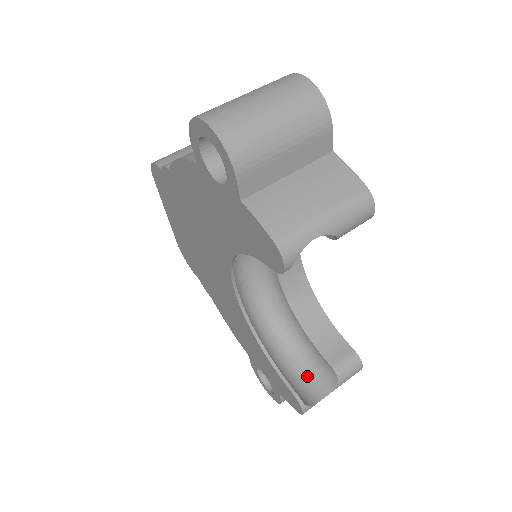
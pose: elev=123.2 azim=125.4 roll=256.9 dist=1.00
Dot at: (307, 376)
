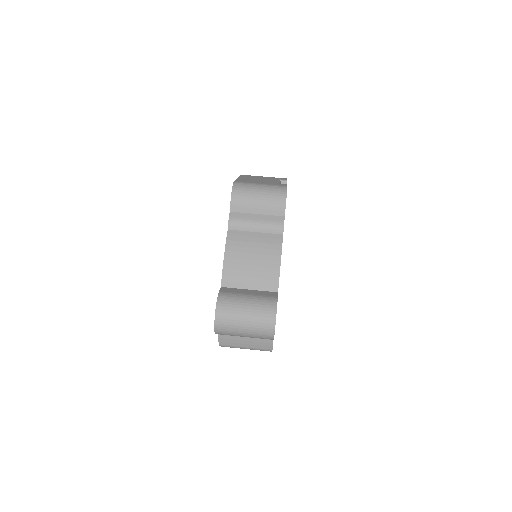
Dot at: occluded
